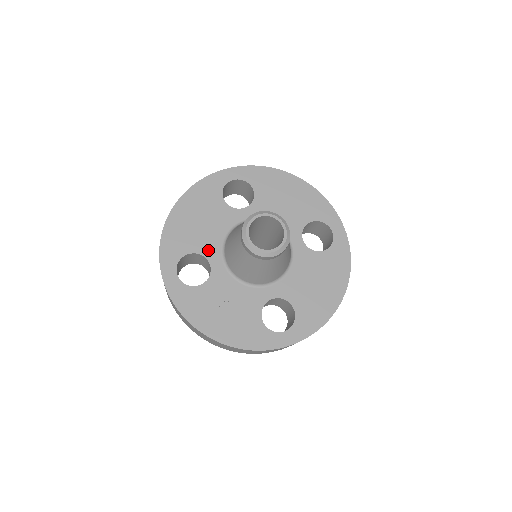
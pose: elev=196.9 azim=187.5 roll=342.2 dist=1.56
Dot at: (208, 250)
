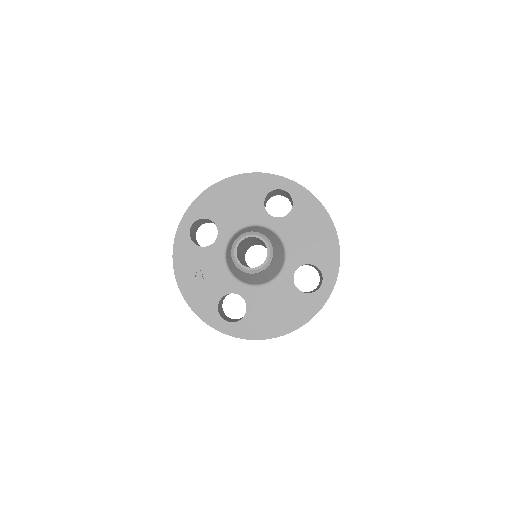
Dot at: (224, 227)
